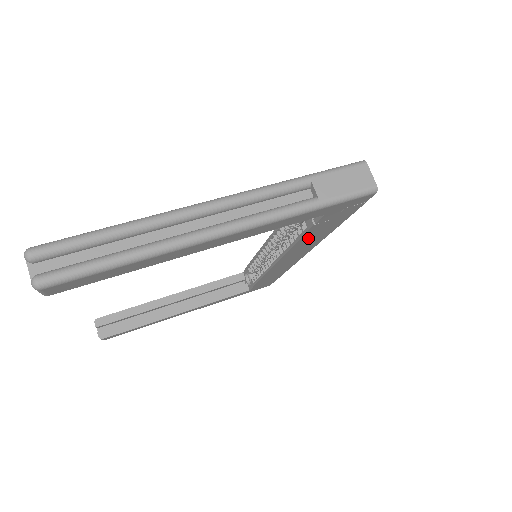
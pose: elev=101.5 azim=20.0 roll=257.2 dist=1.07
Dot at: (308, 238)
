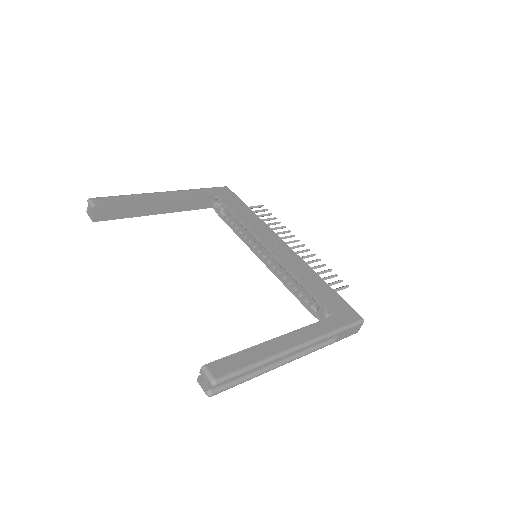
Dot at: occluded
